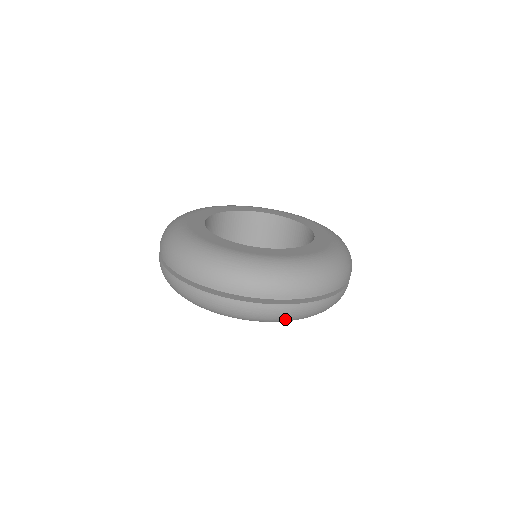
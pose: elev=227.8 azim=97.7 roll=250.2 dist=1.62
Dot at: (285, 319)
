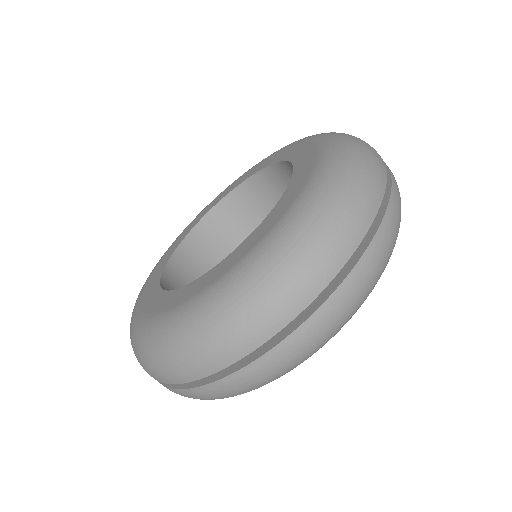
Dot at: (247, 391)
